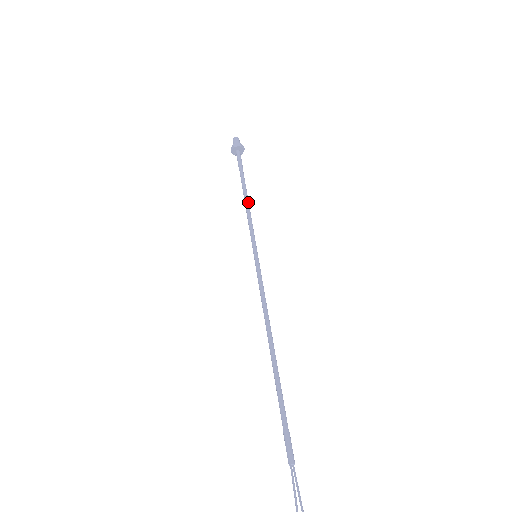
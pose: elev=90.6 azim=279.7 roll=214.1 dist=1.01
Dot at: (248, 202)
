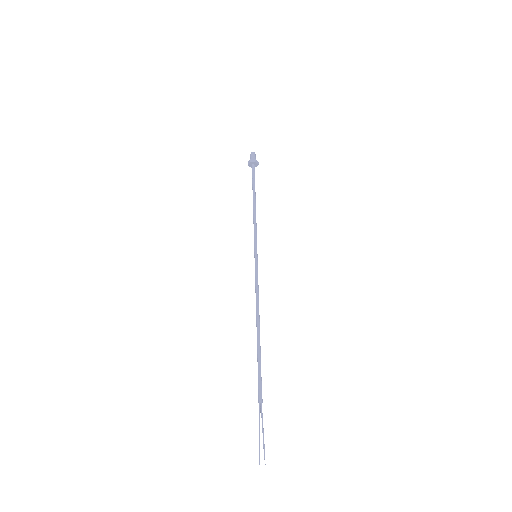
Dot at: occluded
